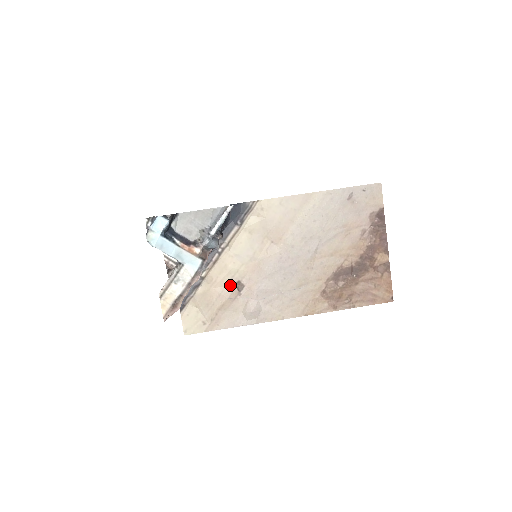
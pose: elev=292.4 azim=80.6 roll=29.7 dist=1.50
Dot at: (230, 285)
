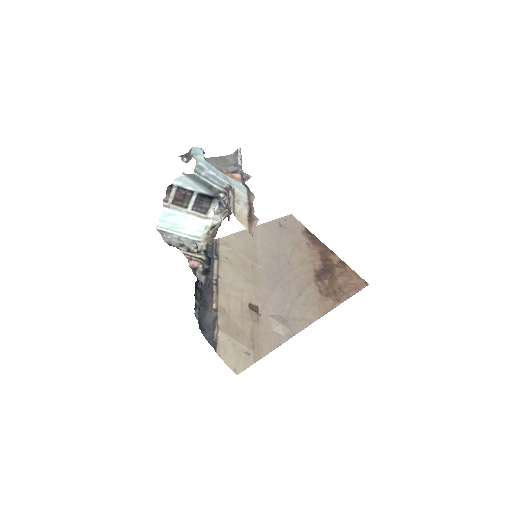
Dot at: (245, 310)
